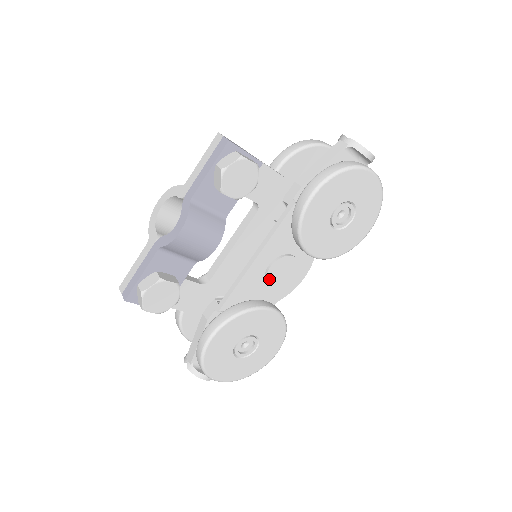
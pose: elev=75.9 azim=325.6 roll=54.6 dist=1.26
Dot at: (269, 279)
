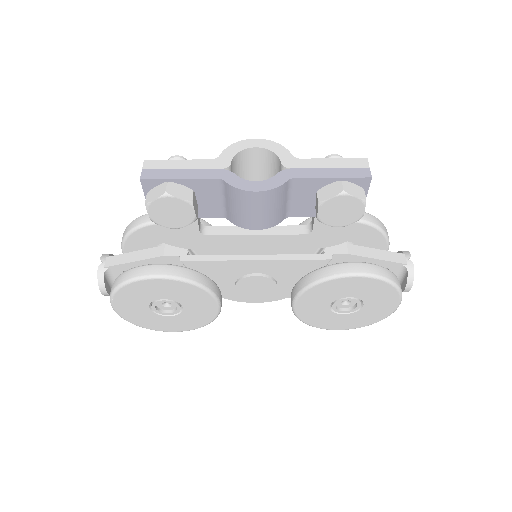
Dot at: (243, 281)
